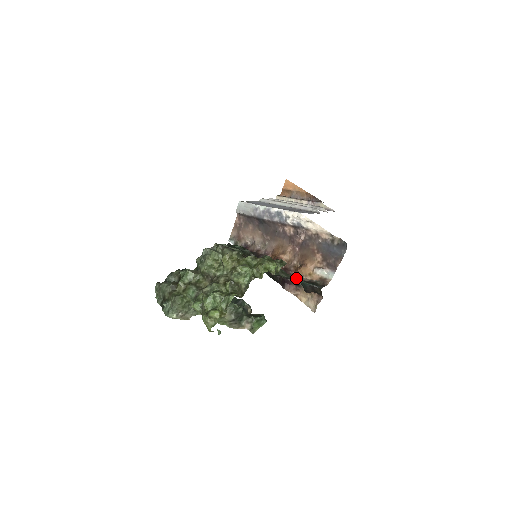
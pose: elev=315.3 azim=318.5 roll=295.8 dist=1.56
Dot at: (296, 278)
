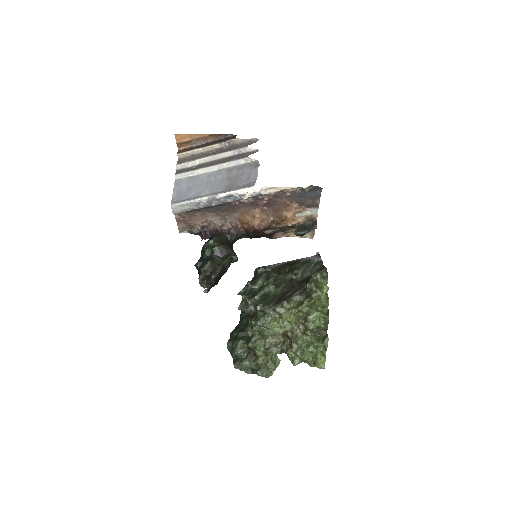
Dot at: (322, 261)
